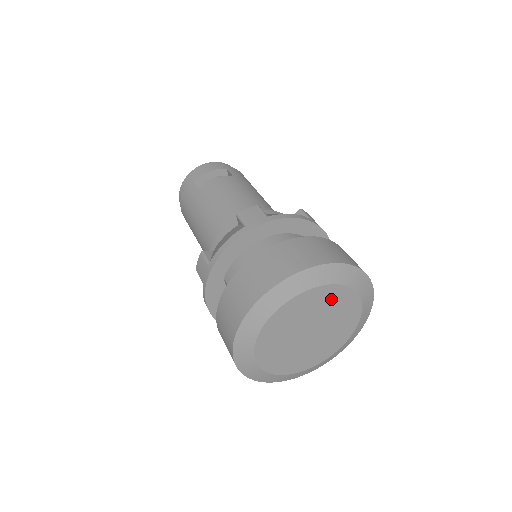
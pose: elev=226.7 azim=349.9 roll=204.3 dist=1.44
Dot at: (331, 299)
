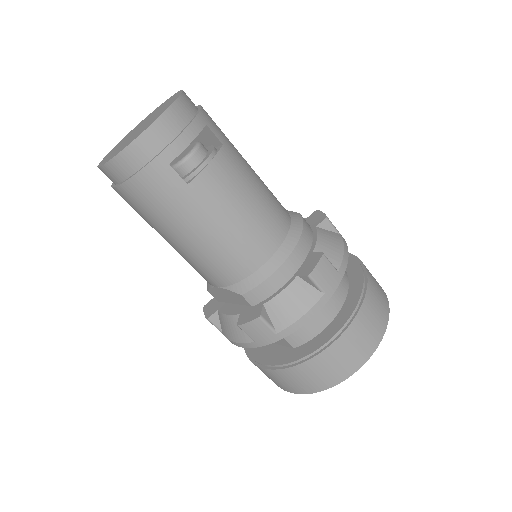
Dot at: occluded
